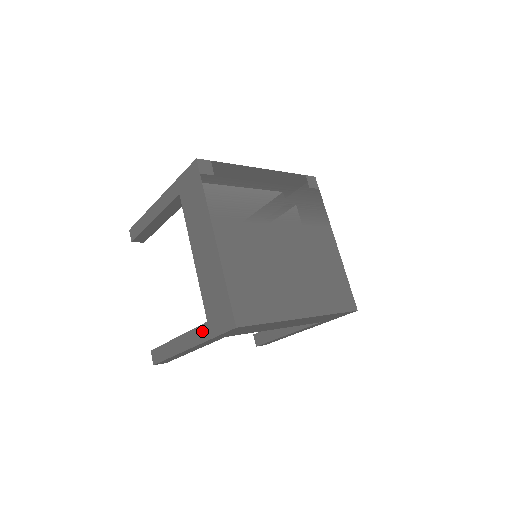
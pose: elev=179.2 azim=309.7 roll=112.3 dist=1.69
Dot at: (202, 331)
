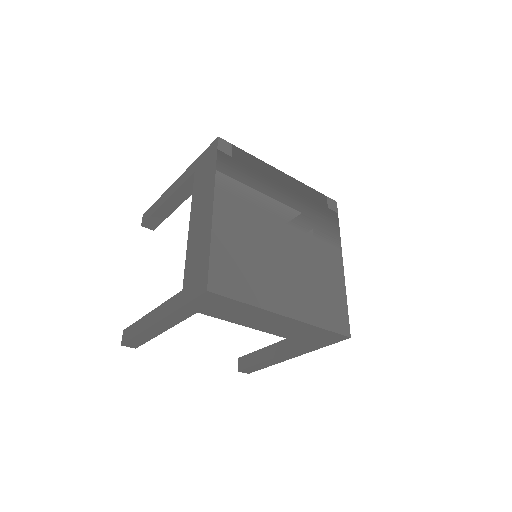
Dot at: (175, 300)
